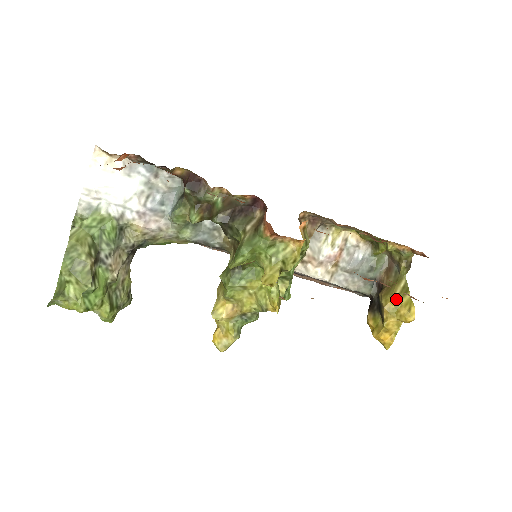
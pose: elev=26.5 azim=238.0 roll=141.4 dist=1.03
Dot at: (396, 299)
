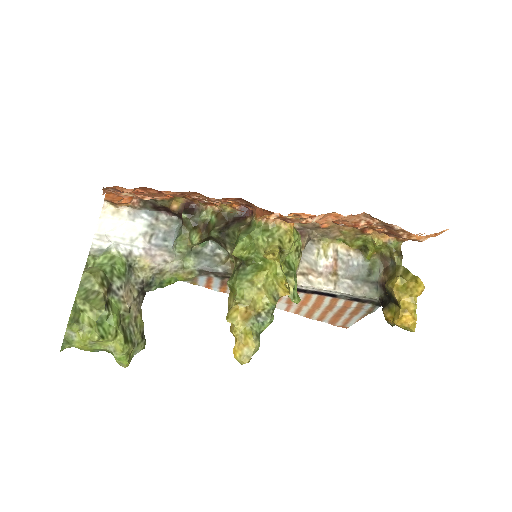
Dot at: (400, 277)
